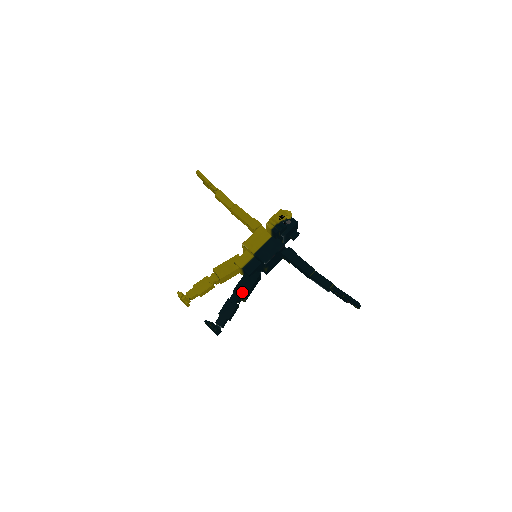
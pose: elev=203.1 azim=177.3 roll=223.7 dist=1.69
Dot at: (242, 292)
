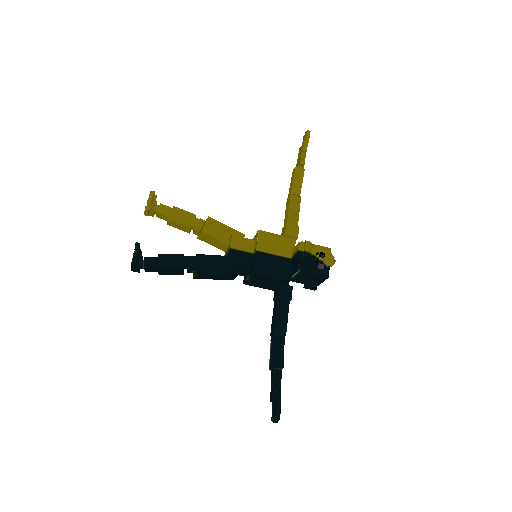
Dot at: (202, 266)
